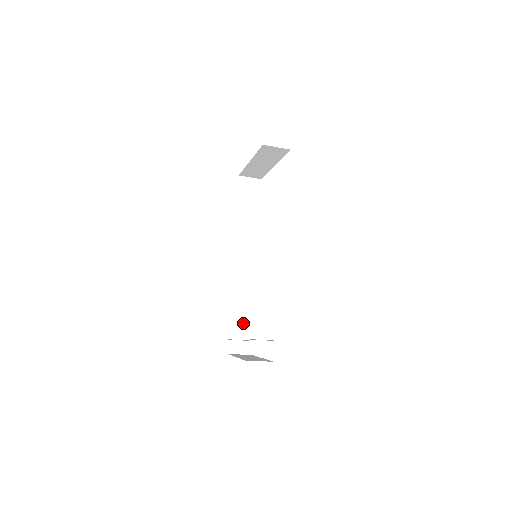
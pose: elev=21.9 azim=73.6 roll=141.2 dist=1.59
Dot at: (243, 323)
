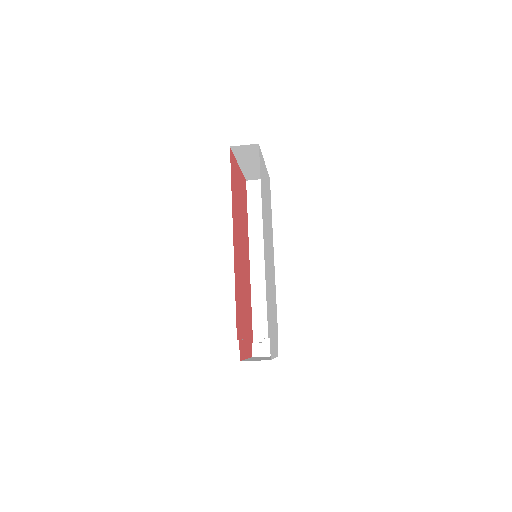
Dot at: occluded
